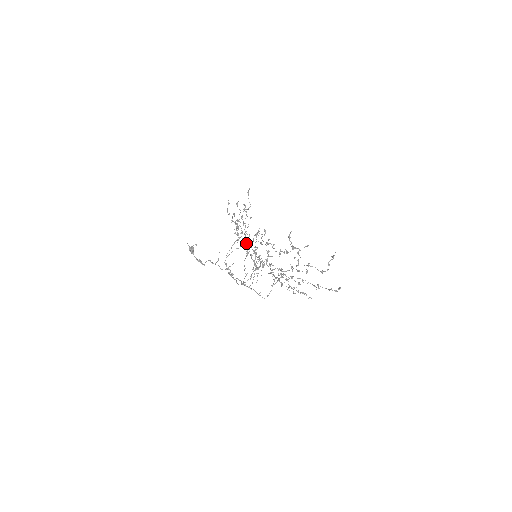
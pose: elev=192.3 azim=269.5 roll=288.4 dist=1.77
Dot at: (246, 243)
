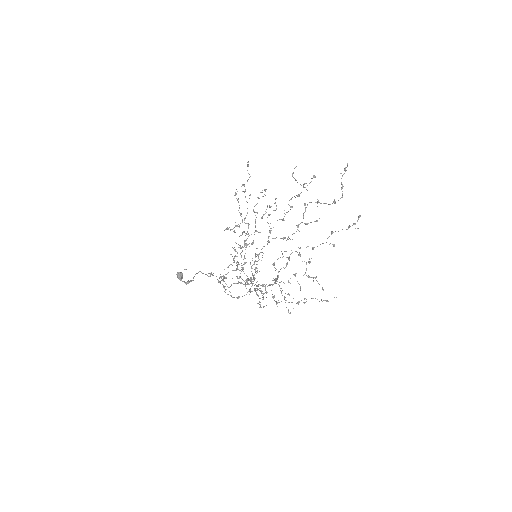
Dot at: (245, 262)
